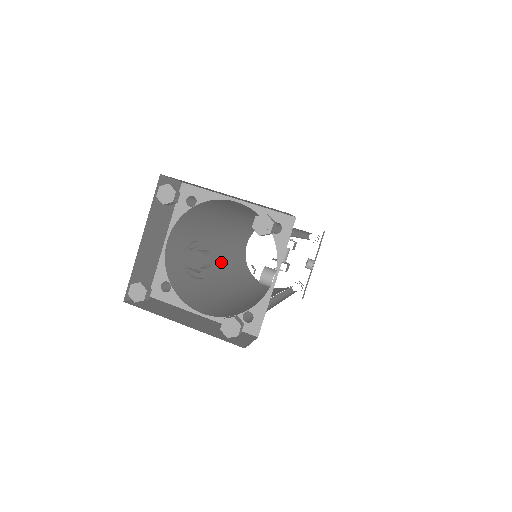
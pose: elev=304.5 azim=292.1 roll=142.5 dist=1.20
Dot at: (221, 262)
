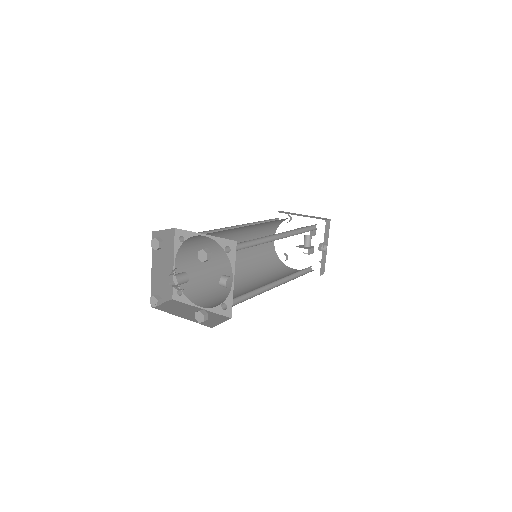
Dot at: (241, 262)
